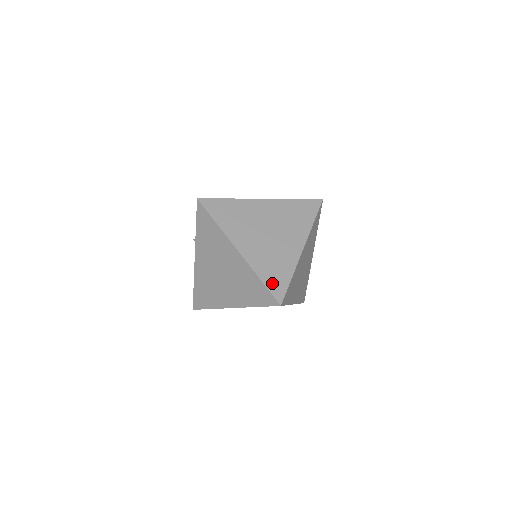
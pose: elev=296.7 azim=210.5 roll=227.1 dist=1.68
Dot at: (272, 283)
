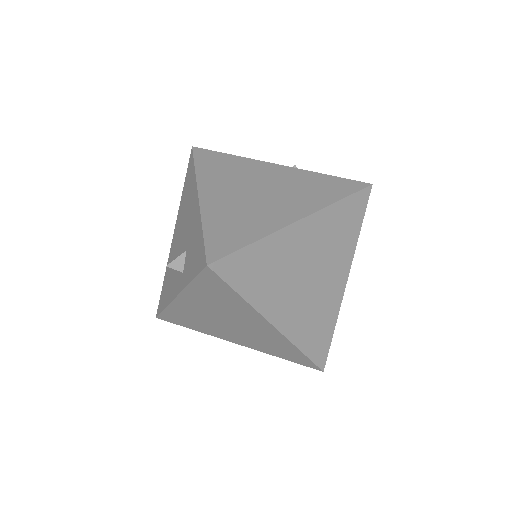
Dot at: (315, 349)
